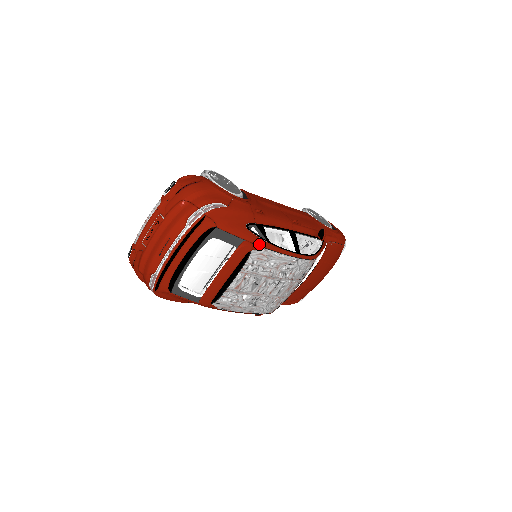
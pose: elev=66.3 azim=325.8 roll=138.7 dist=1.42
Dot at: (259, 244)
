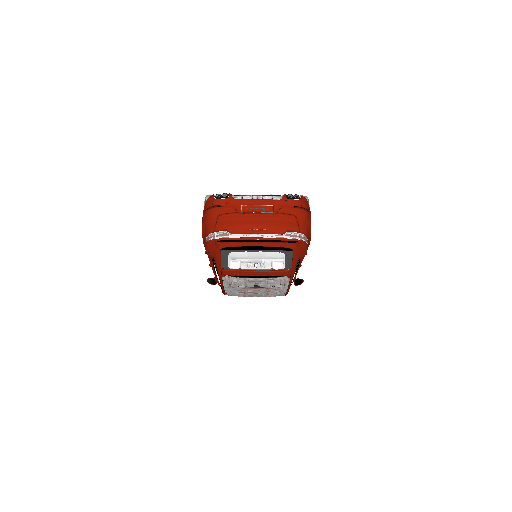
Dot at: (292, 275)
